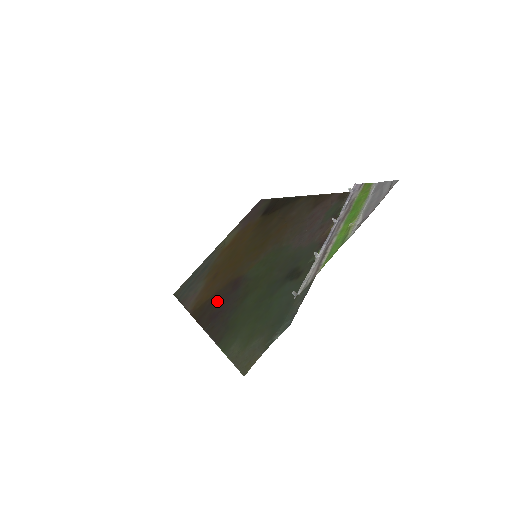
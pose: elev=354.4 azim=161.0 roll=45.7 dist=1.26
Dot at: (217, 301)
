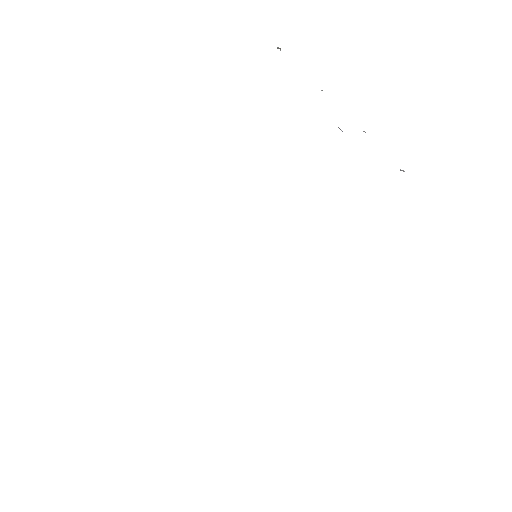
Dot at: occluded
